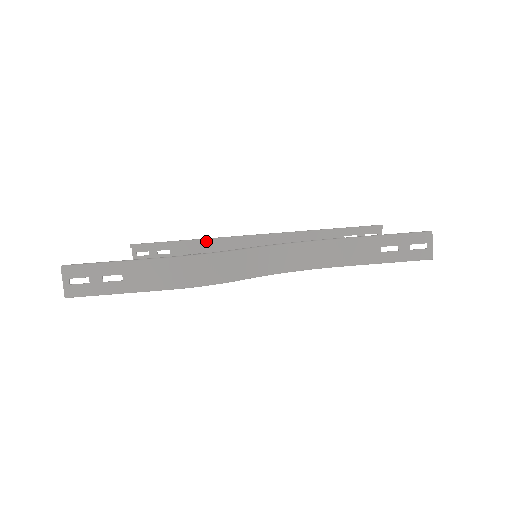
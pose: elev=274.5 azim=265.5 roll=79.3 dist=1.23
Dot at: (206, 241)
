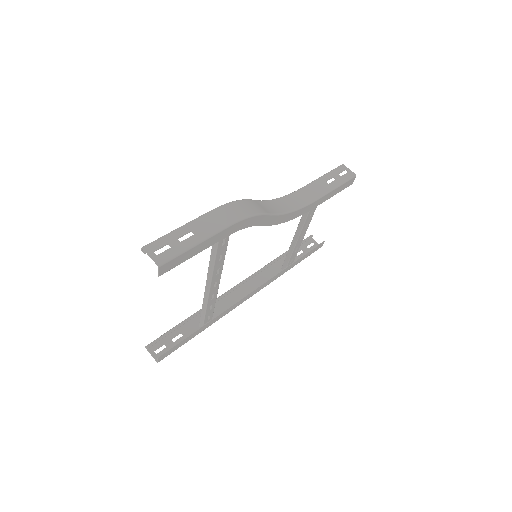
Dot at: occluded
